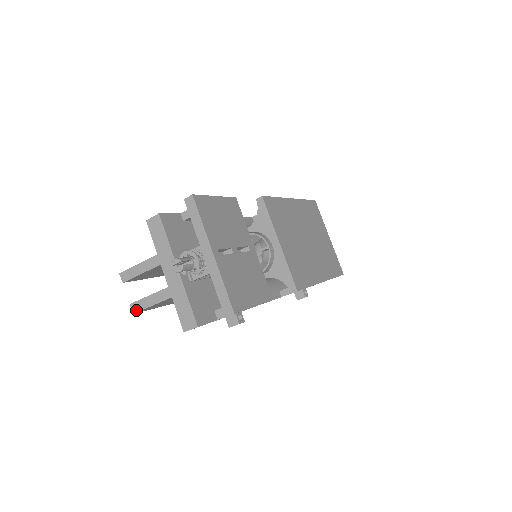
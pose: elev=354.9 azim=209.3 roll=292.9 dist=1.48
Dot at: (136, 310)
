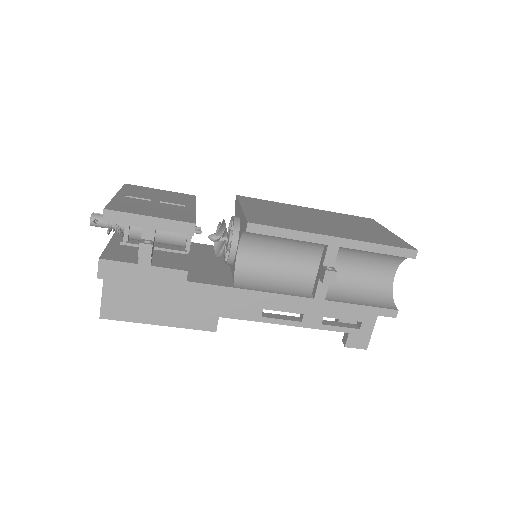
Dot at: (100, 310)
